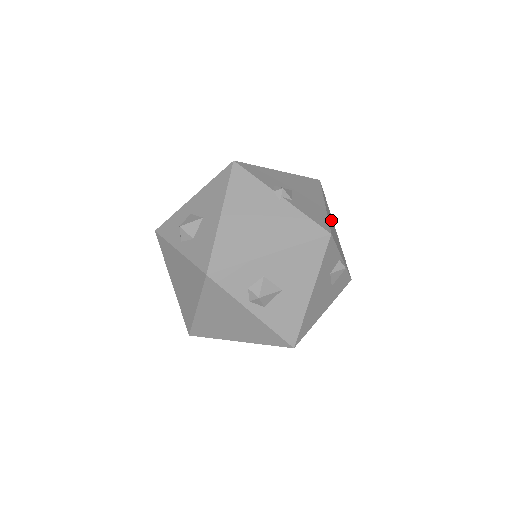
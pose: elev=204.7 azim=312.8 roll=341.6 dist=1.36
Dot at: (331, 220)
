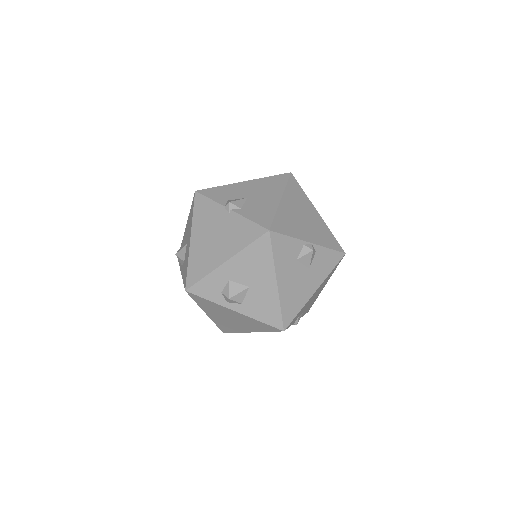
Dot at: (300, 208)
